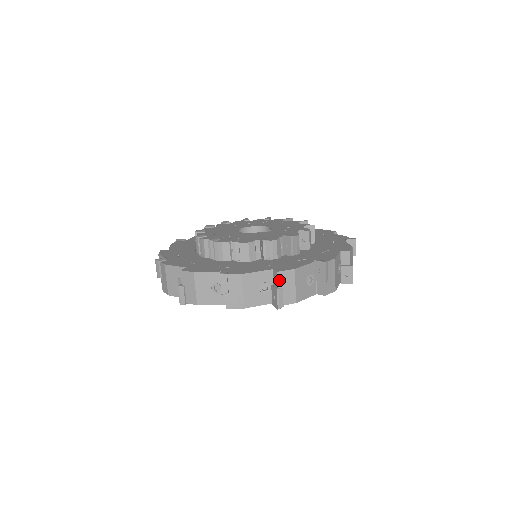
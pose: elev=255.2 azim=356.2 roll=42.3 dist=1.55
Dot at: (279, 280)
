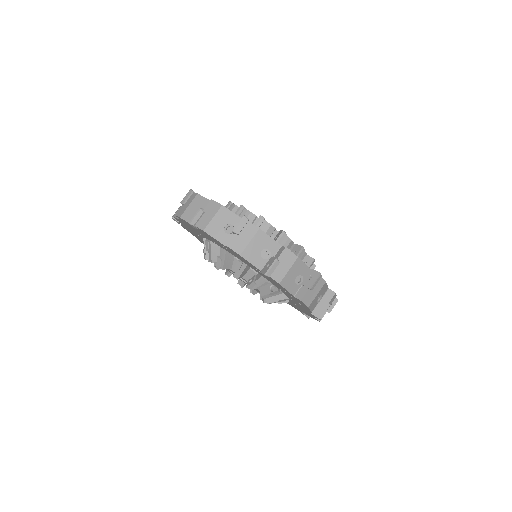
Dot at: (332, 299)
